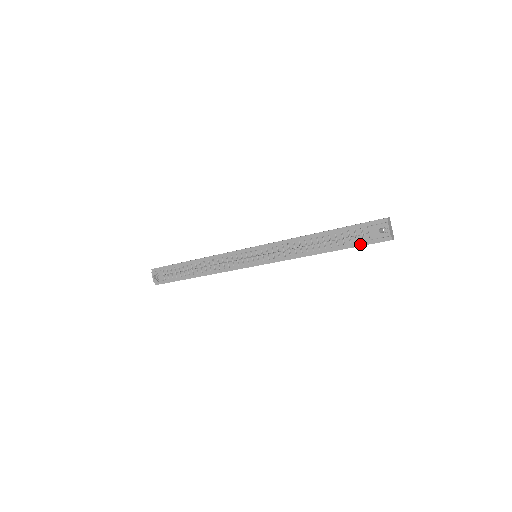
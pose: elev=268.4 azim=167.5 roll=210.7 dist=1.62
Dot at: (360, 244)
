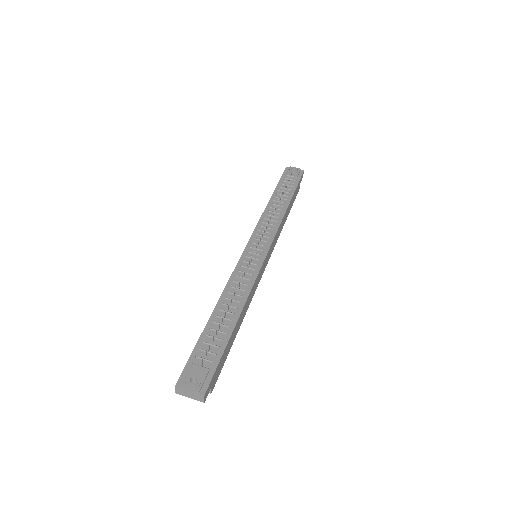
Dot at: (296, 183)
